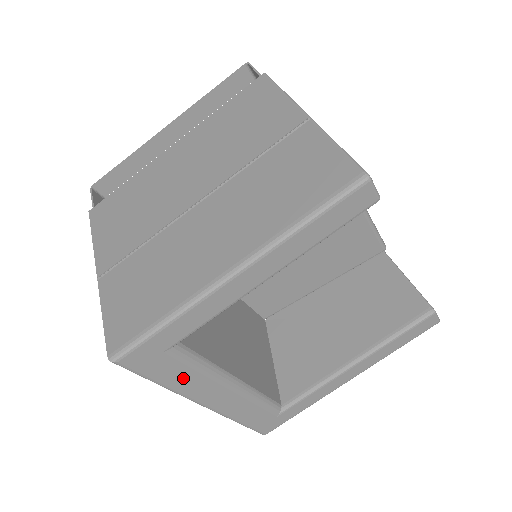
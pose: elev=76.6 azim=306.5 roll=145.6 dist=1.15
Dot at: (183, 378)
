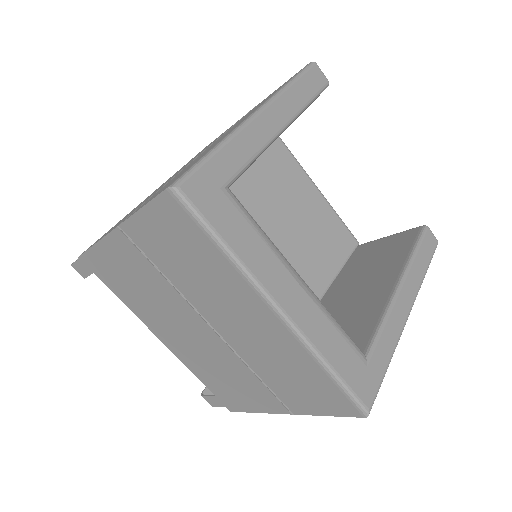
Dot at: (247, 243)
